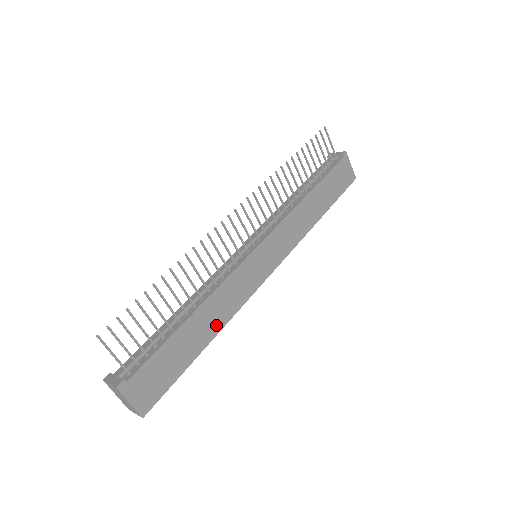
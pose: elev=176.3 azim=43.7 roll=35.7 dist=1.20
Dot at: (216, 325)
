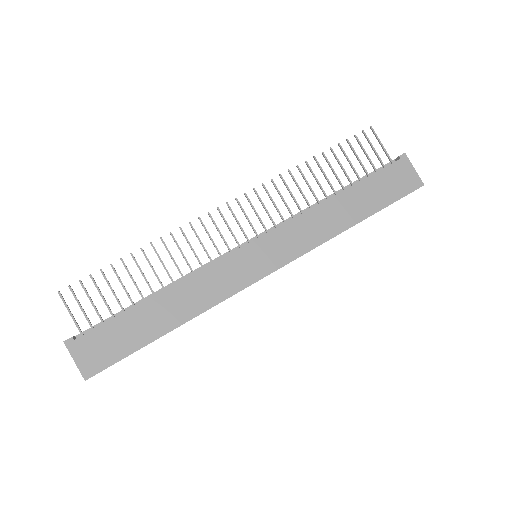
Dot at: (184, 313)
